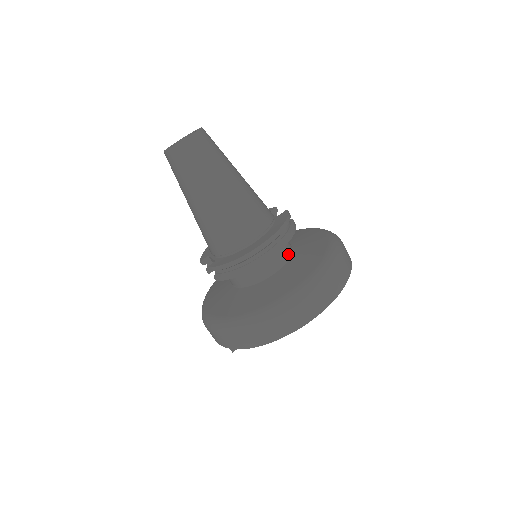
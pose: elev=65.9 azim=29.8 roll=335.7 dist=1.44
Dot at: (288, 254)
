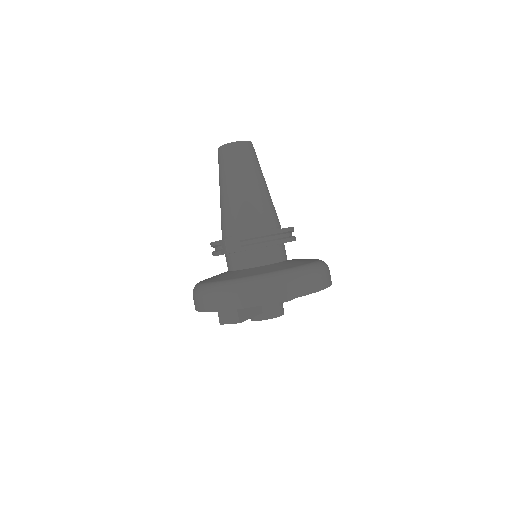
Dot at: occluded
